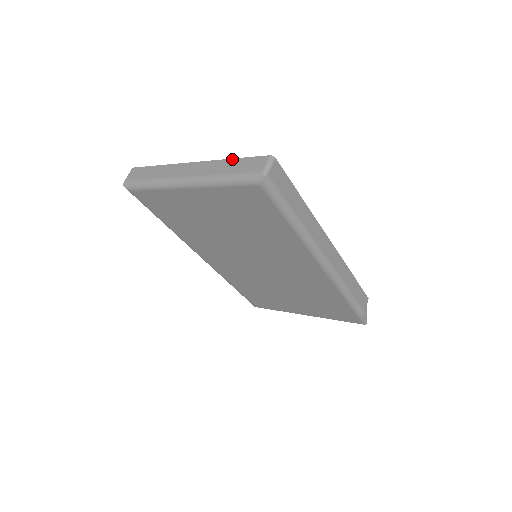
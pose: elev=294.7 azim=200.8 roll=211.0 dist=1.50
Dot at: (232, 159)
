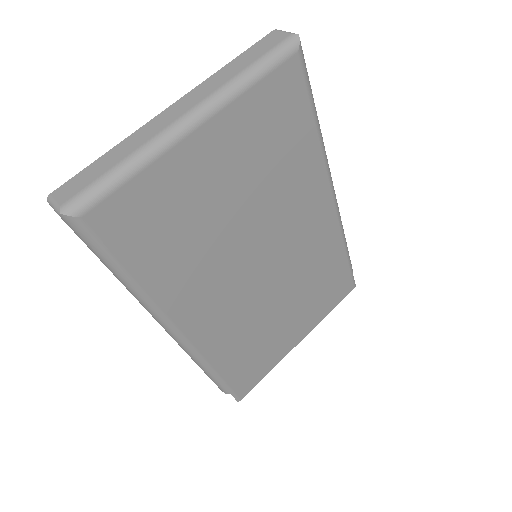
Dot at: (230, 62)
